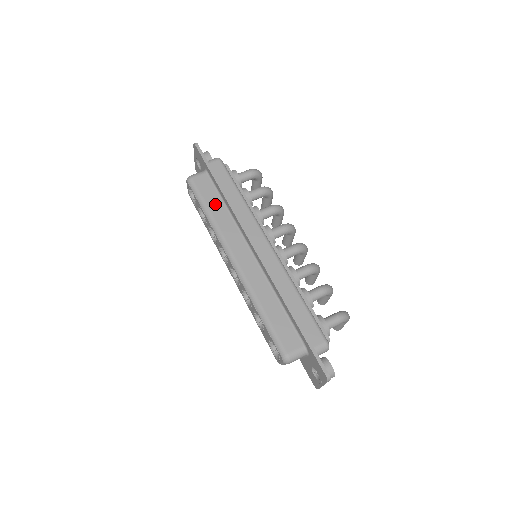
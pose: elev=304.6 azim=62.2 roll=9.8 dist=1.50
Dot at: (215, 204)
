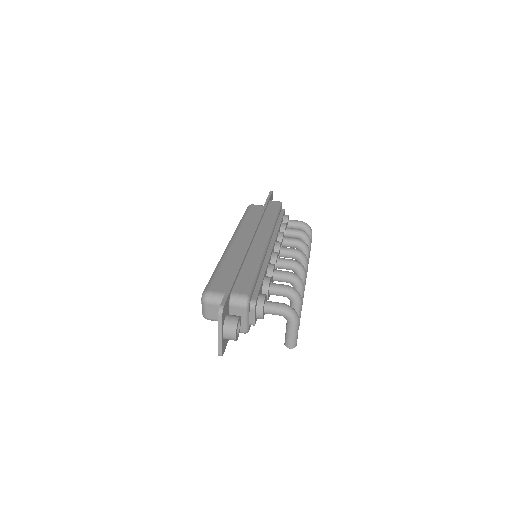
Dot at: (253, 217)
